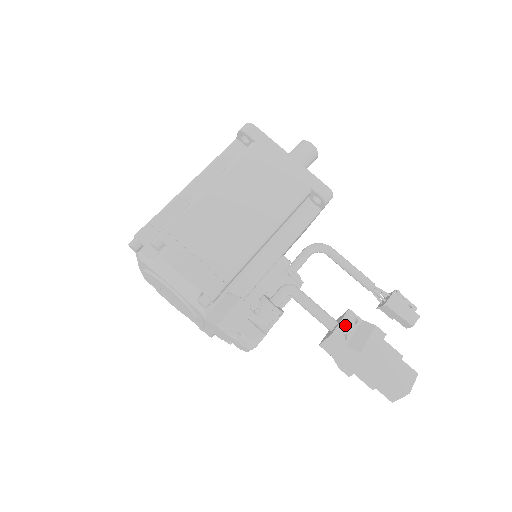
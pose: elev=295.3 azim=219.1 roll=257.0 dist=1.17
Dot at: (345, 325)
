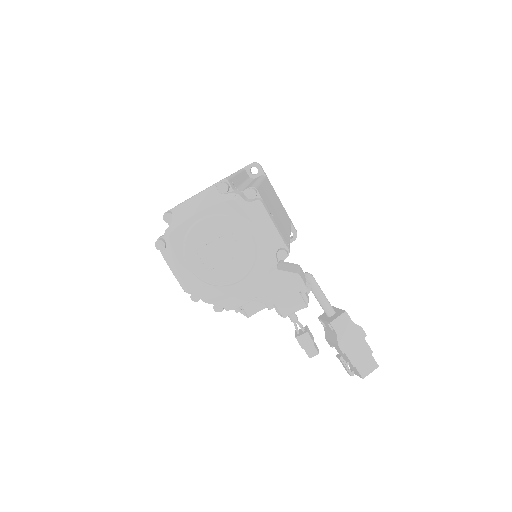
Dot at: occluded
